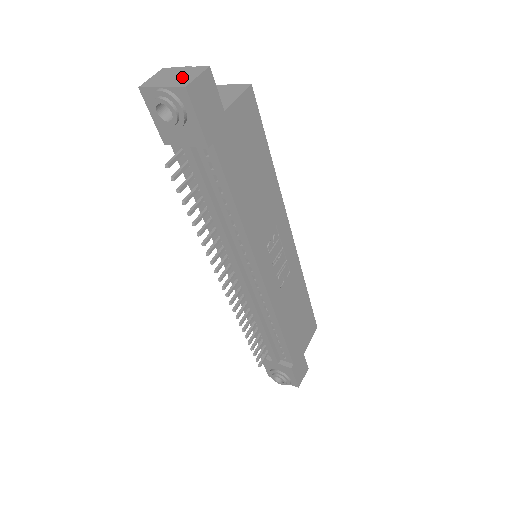
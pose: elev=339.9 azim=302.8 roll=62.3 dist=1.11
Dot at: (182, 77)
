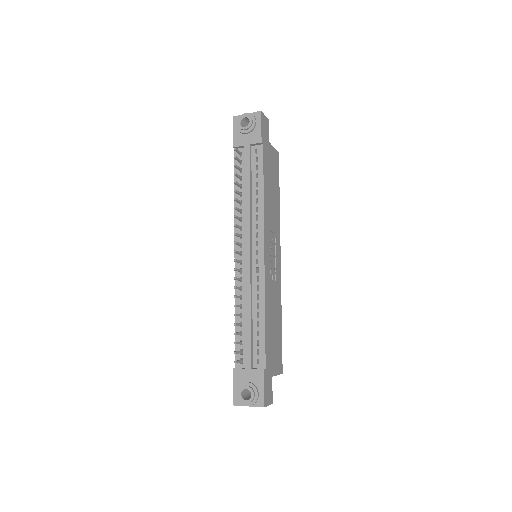
Dot at: occluded
